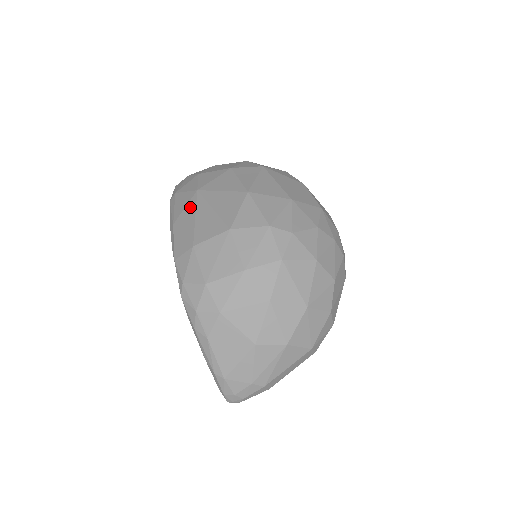
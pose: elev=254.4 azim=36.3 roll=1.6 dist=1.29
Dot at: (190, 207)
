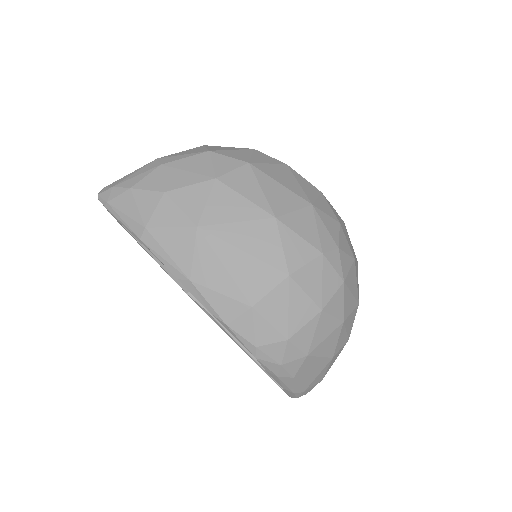
Dot at: (204, 253)
